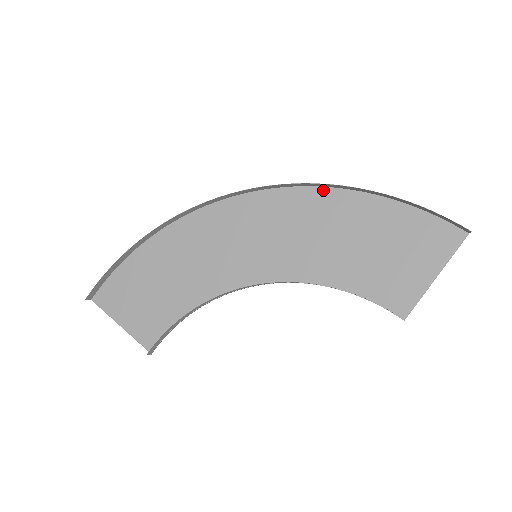
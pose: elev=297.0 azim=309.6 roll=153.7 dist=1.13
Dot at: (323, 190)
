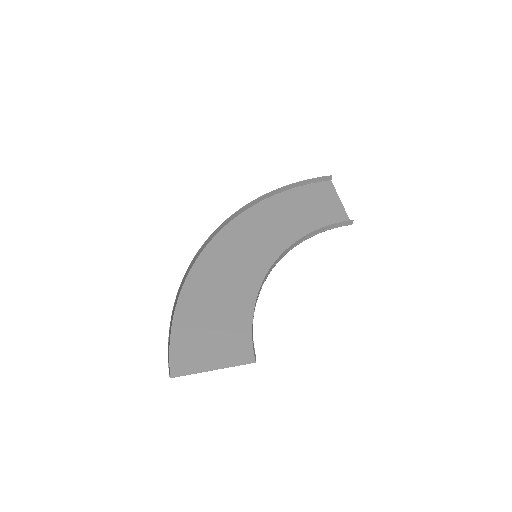
Dot at: (254, 207)
